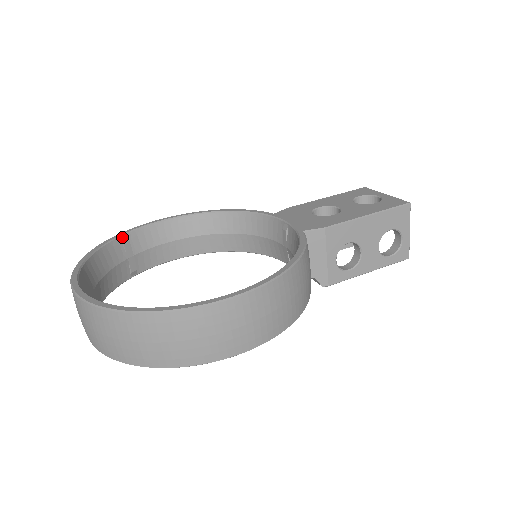
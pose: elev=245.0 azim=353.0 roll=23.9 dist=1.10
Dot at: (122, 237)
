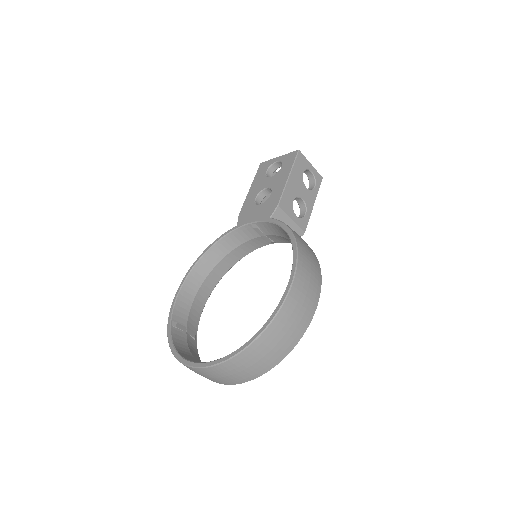
Dot at: (172, 324)
